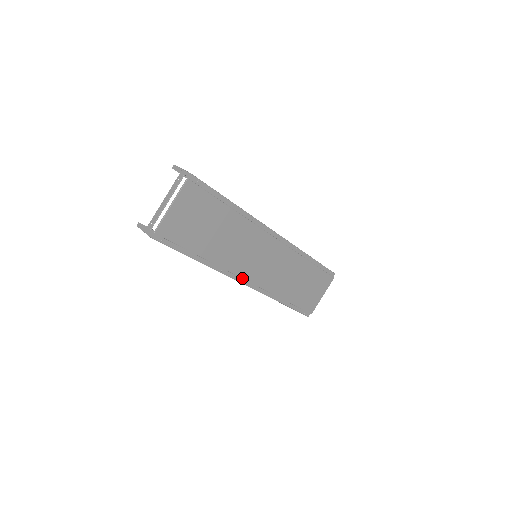
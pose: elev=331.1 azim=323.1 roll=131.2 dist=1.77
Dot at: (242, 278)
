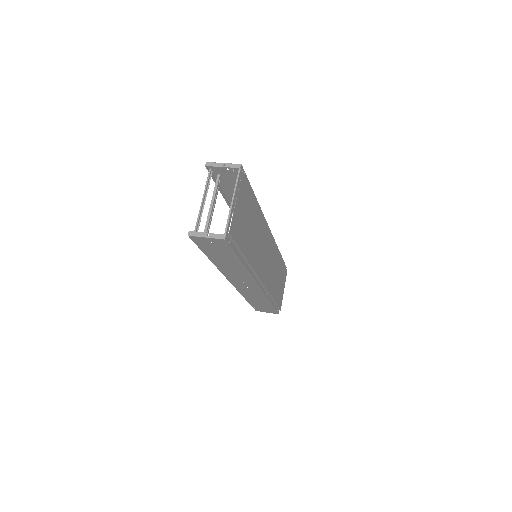
Dot at: (259, 279)
